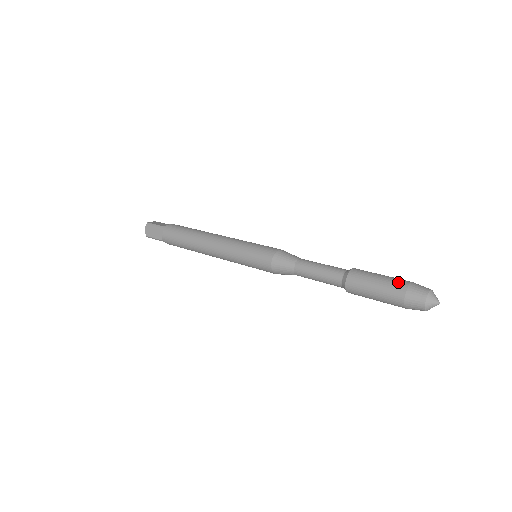
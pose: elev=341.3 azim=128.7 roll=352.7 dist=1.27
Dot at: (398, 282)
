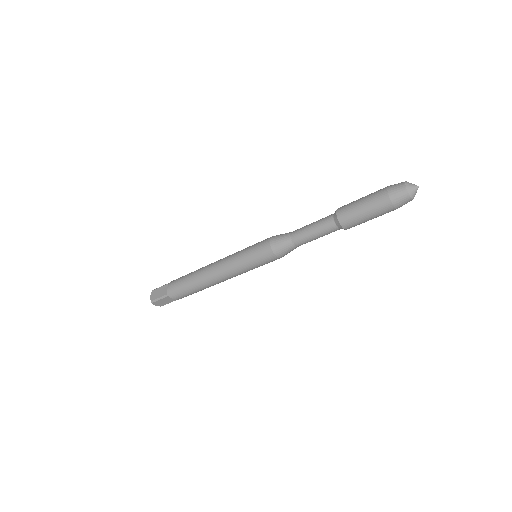
Dot at: (379, 190)
